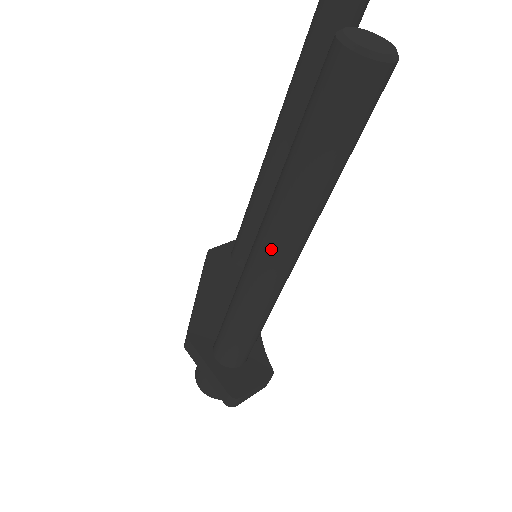
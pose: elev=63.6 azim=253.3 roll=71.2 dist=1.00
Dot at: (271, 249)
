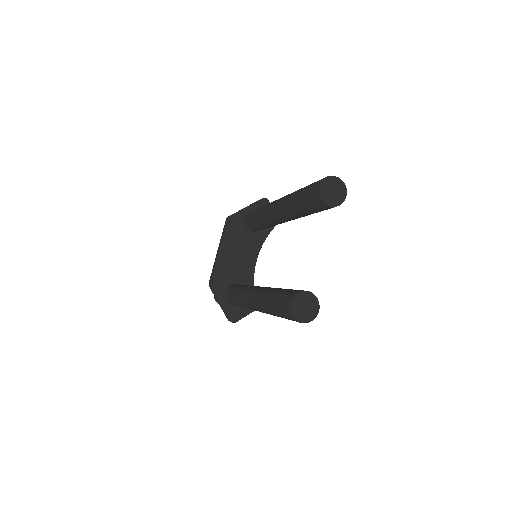
Dot at: (256, 310)
